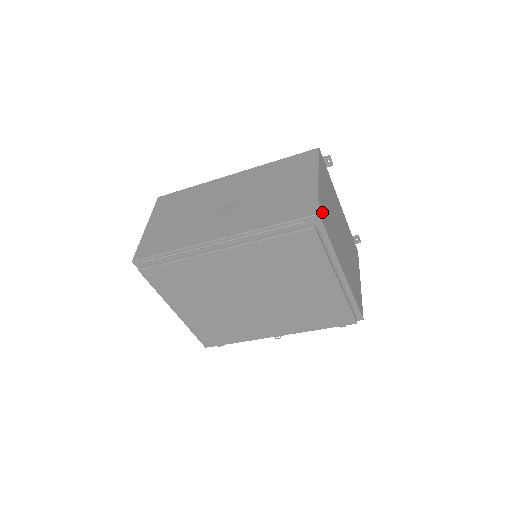
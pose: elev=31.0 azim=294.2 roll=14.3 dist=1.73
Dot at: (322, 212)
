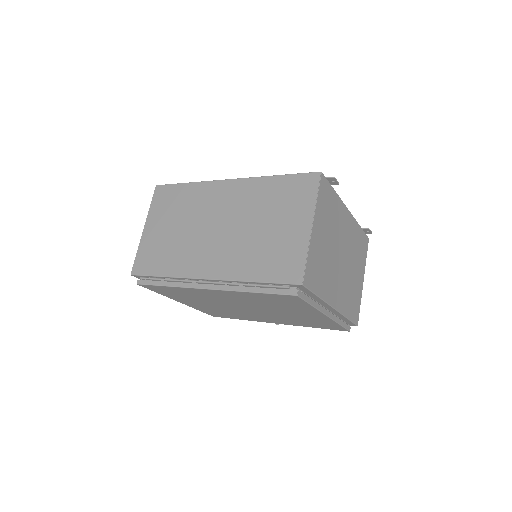
Dot at: (310, 272)
